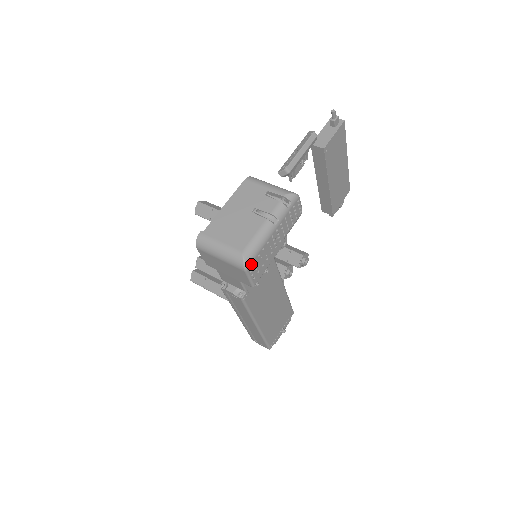
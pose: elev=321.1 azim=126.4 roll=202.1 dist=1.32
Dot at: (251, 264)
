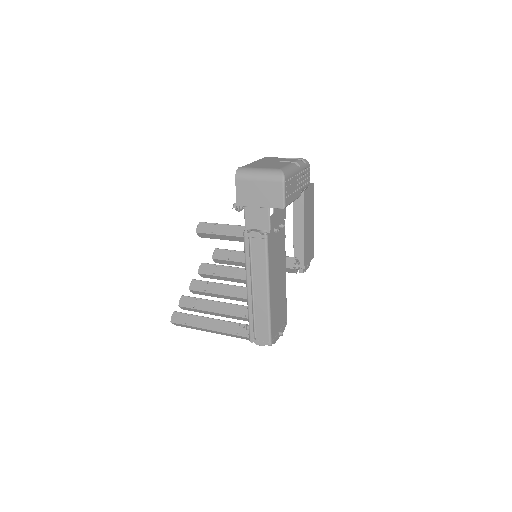
Dot at: (287, 179)
